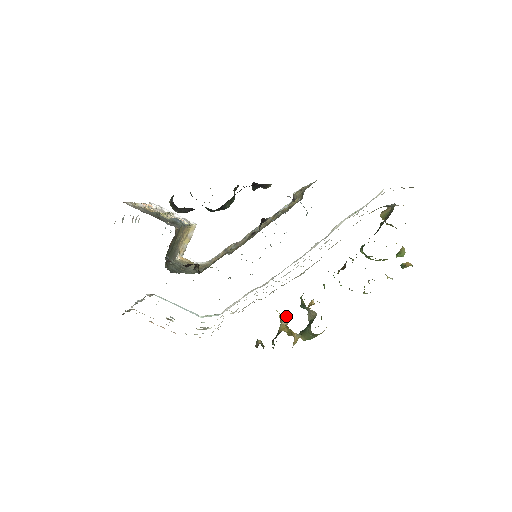
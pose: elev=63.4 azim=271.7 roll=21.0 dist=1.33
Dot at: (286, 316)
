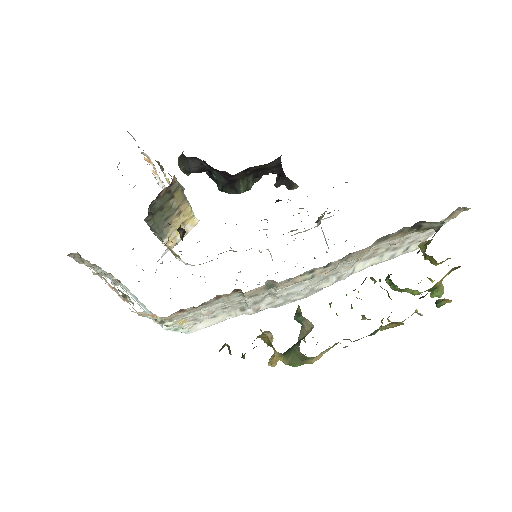
Dot at: occluded
